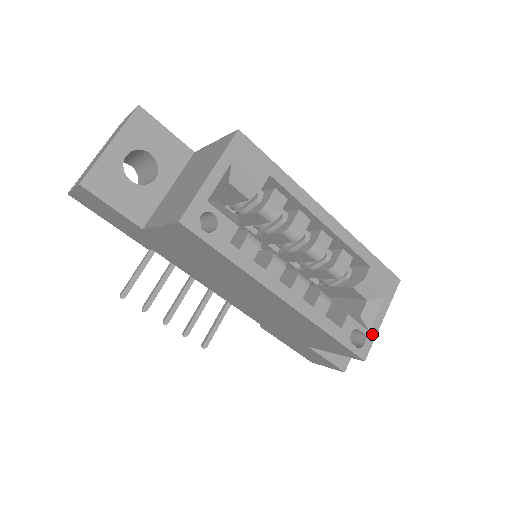
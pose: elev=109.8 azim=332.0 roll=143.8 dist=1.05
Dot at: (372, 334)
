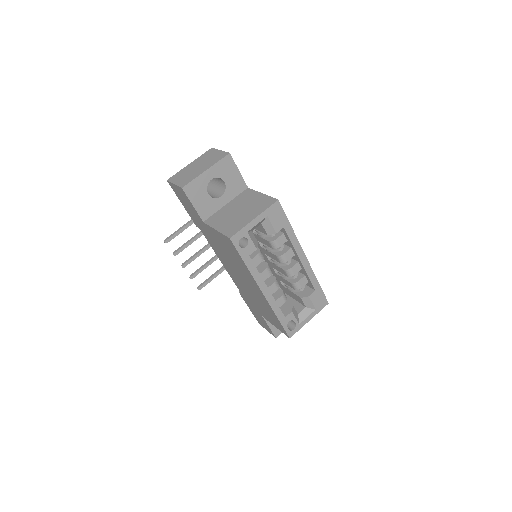
Dot at: (300, 326)
